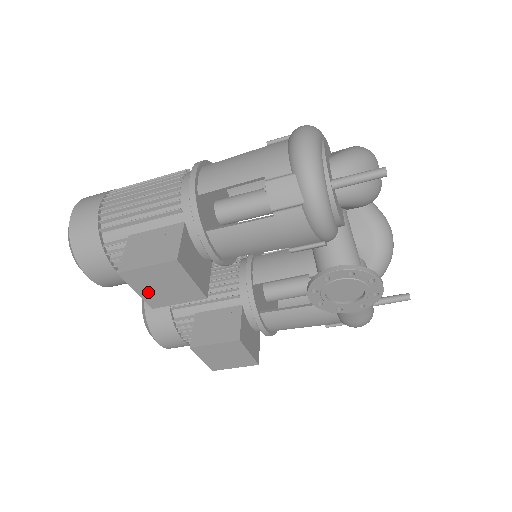
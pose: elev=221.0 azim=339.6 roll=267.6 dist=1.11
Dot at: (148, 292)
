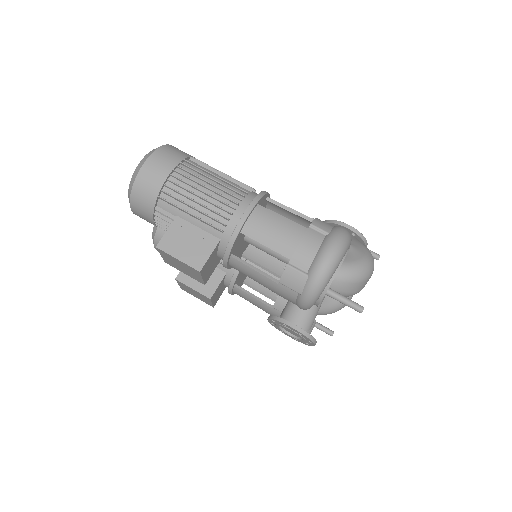
Dot at: (169, 260)
